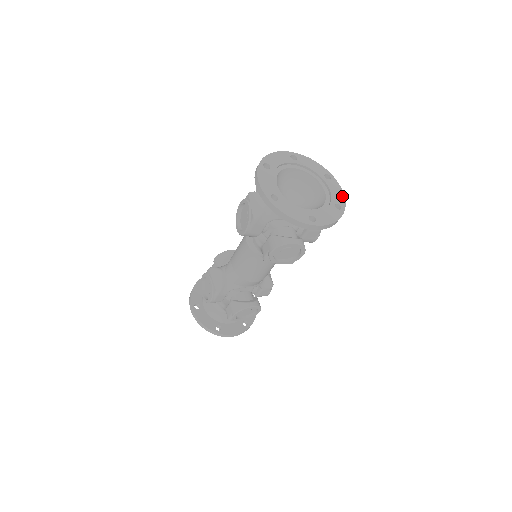
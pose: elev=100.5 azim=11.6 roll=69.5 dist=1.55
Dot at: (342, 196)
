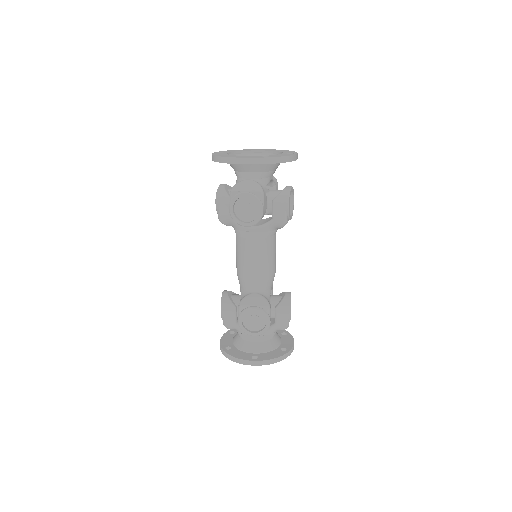
Dot at: (267, 149)
